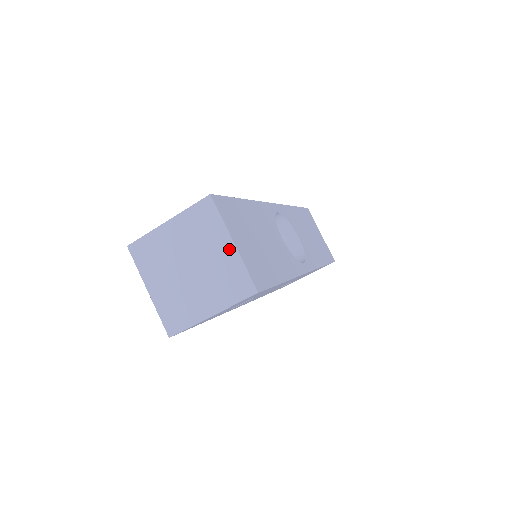
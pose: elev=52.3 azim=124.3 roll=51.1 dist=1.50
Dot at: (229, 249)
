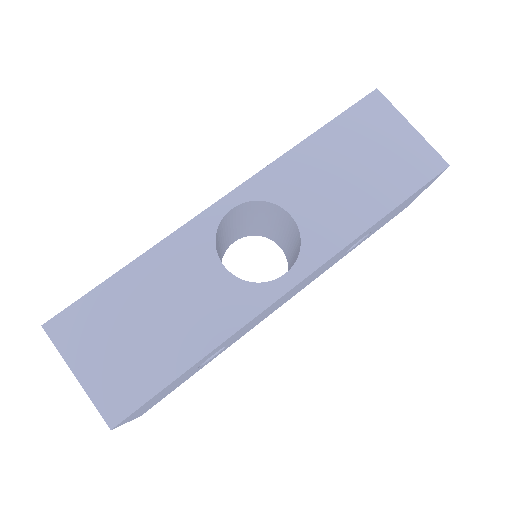
Dot at: (80, 379)
